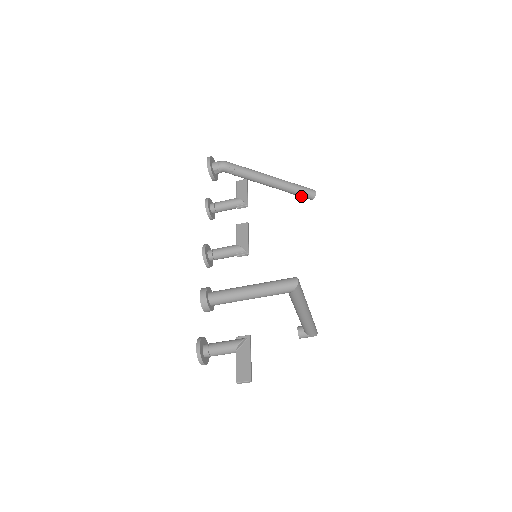
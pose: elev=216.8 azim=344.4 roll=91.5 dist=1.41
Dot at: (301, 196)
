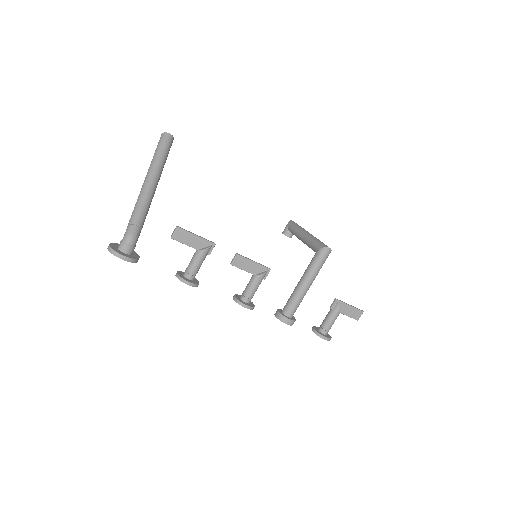
Dot at: occluded
